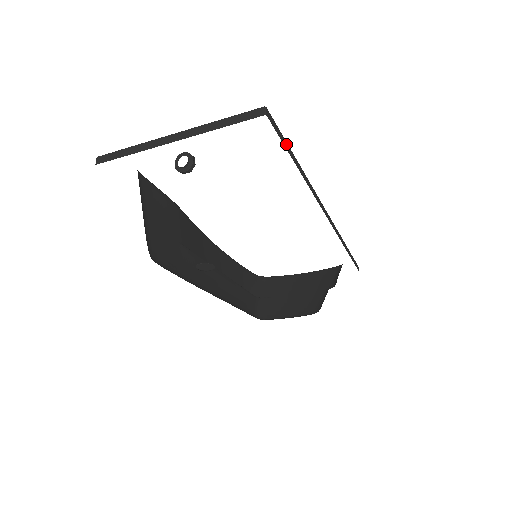
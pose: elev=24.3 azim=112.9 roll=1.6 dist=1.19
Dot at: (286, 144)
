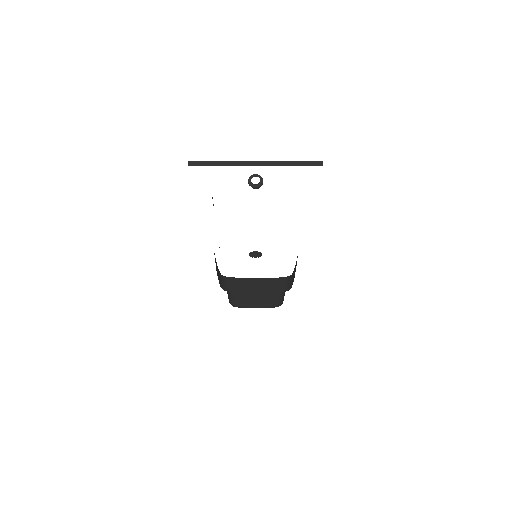
Dot at: occluded
